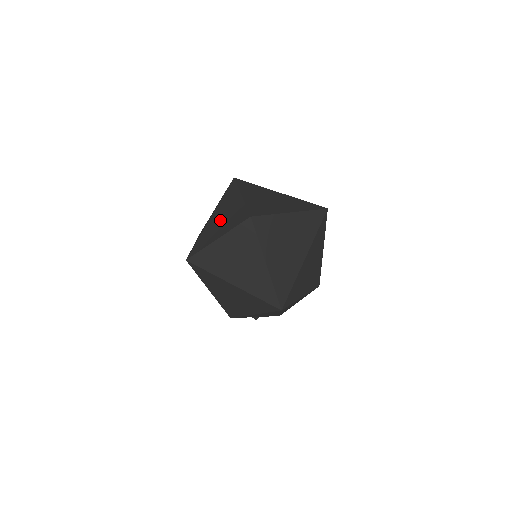
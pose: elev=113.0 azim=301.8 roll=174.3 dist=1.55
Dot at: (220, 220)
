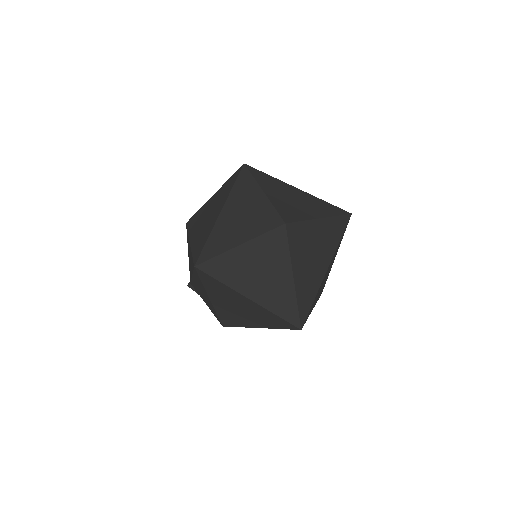
Dot at: (237, 219)
